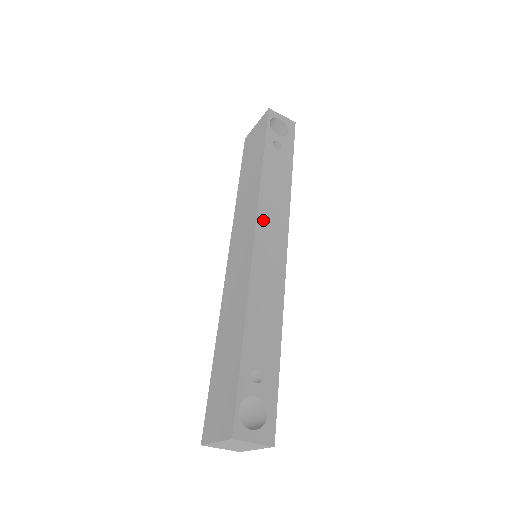
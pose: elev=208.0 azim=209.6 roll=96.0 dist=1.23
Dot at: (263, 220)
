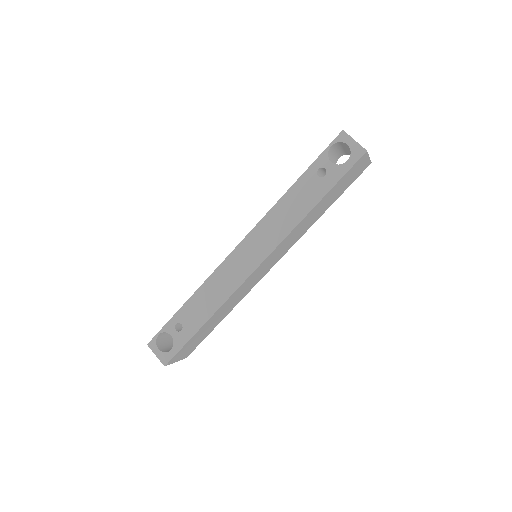
Dot at: (255, 235)
